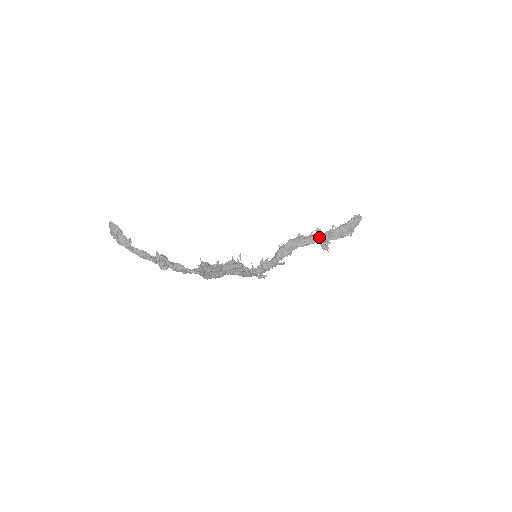
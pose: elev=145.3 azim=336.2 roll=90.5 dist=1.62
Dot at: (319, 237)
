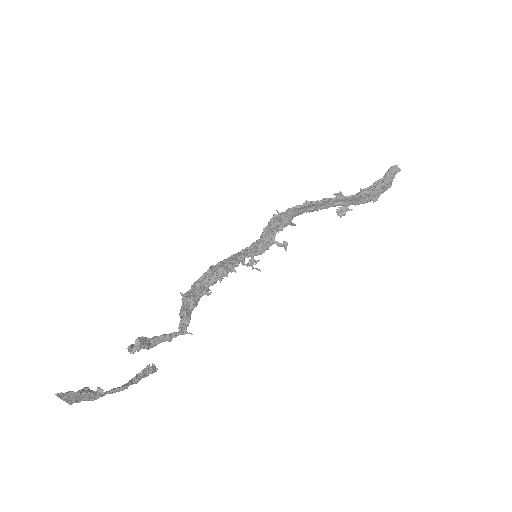
Dot at: (337, 202)
